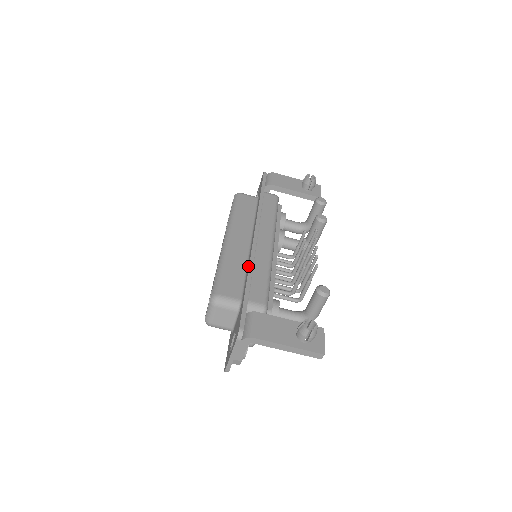
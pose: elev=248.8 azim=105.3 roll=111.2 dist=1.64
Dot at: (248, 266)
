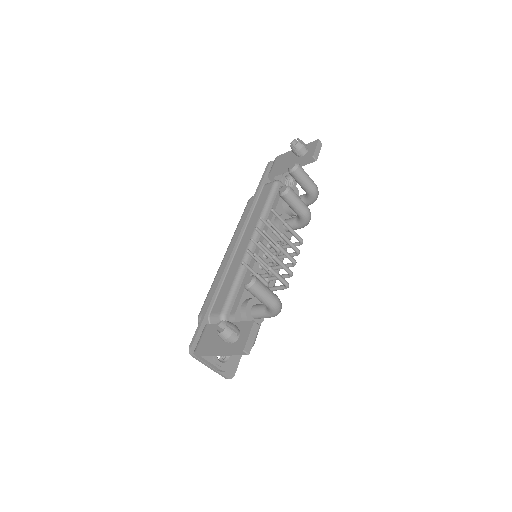
Dot at: (221, 278)
